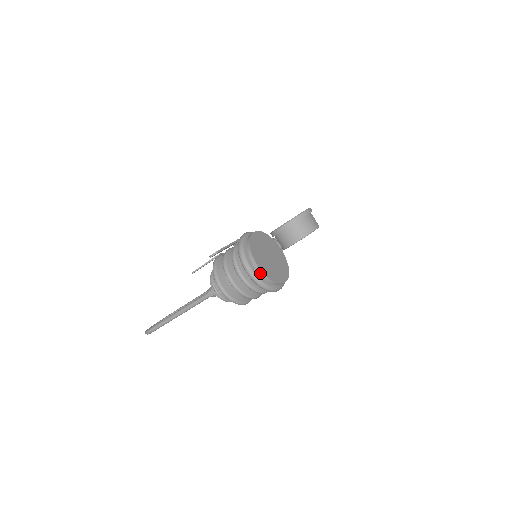
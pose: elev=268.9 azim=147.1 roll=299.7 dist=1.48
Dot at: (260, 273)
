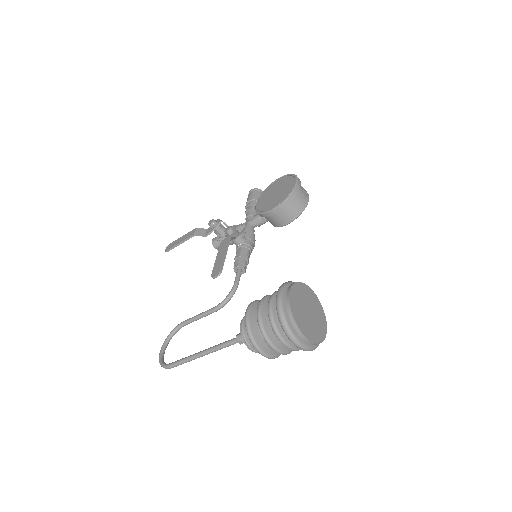
Dot at: (309, 343)
